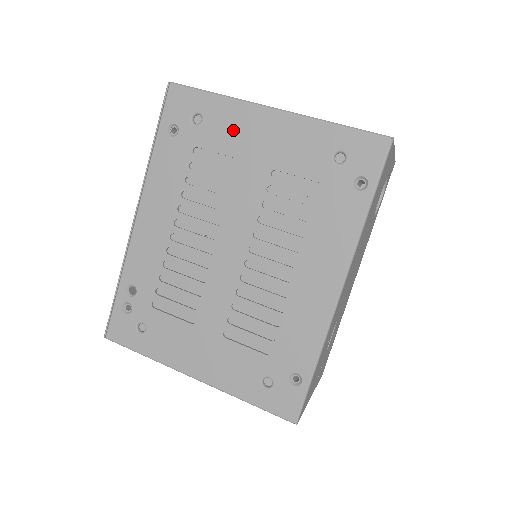
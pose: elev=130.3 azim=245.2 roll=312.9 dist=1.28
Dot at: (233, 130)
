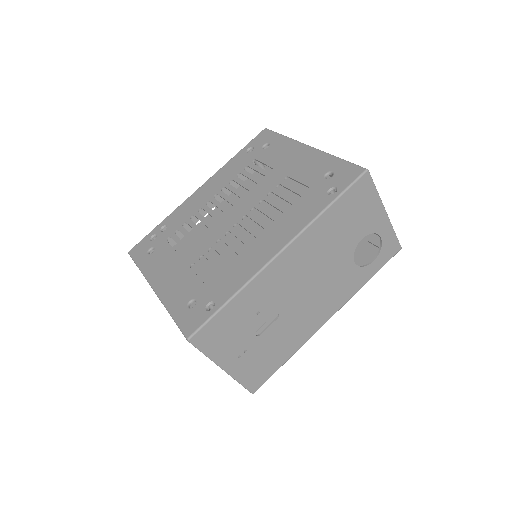
Dot at: (280, 153)
